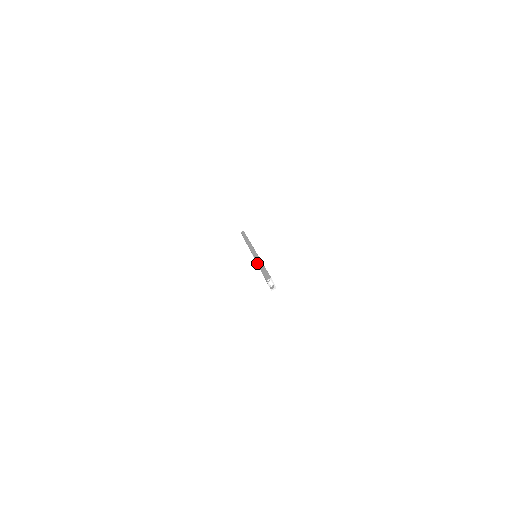
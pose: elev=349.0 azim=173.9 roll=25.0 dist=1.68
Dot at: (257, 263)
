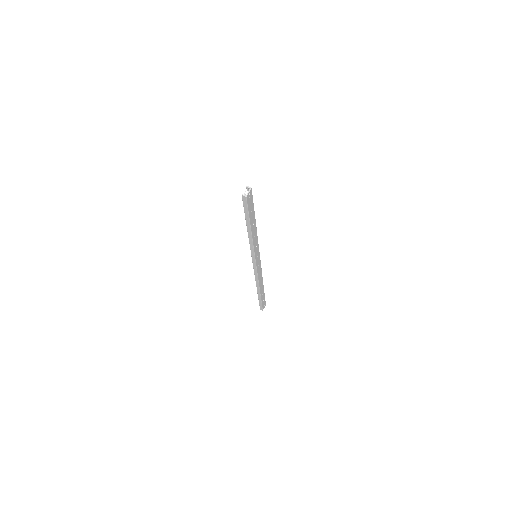
Dot at: occluded
